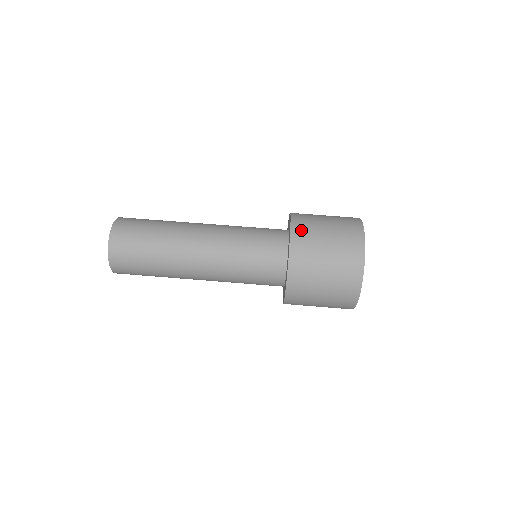
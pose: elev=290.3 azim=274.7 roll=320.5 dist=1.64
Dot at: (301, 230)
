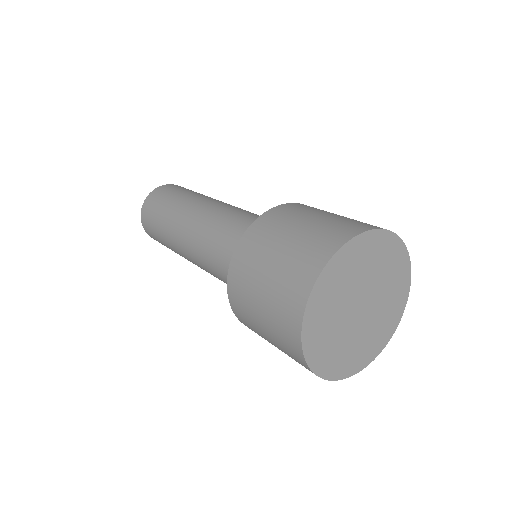
Dot at: occluded
